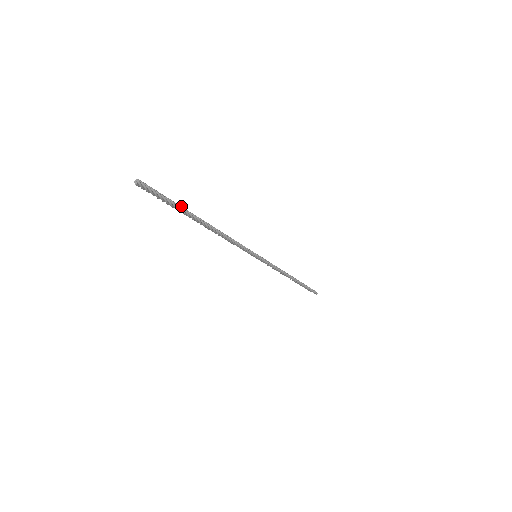
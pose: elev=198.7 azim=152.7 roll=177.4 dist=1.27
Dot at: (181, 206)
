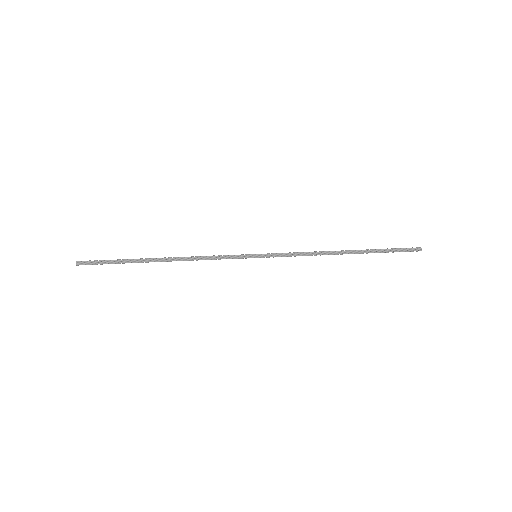
Dot at: (126, 259)
